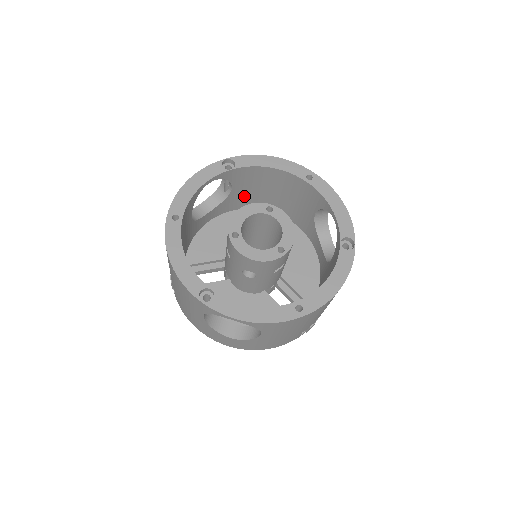
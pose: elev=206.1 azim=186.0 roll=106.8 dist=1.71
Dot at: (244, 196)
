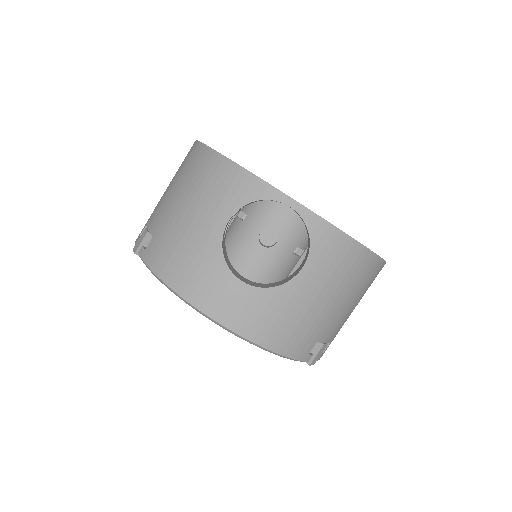
Dot at: occluded
